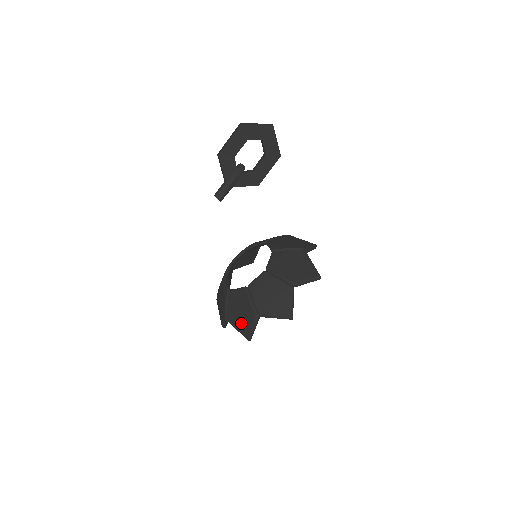
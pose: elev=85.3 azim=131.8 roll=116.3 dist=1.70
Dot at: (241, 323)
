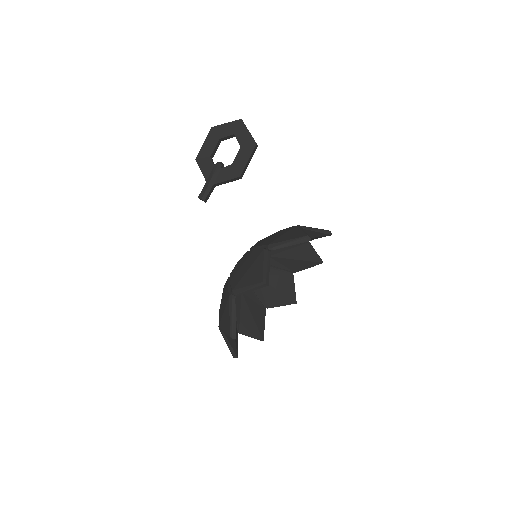
Dot at: (224, 319)
